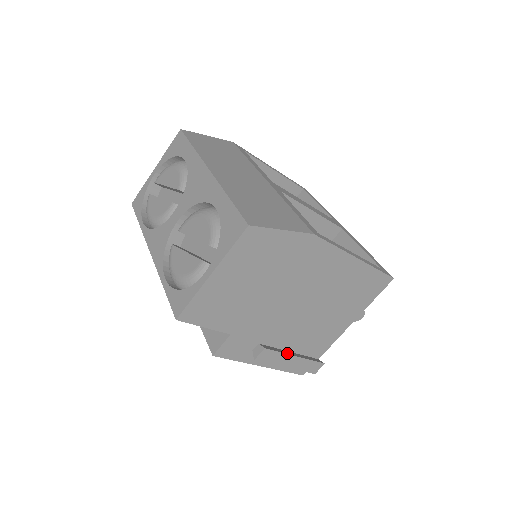
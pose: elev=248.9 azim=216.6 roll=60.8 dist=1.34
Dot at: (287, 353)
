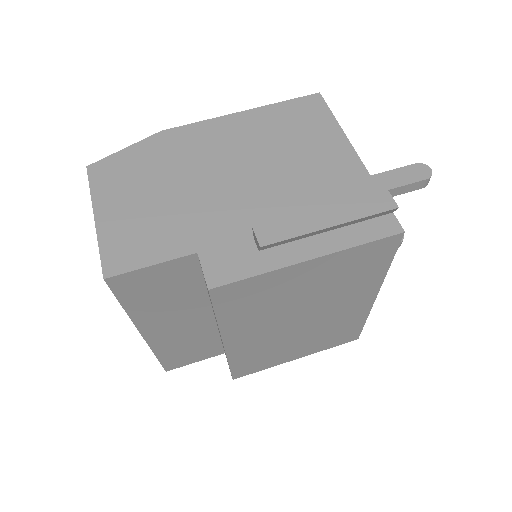
Dot at: (302, 215)
